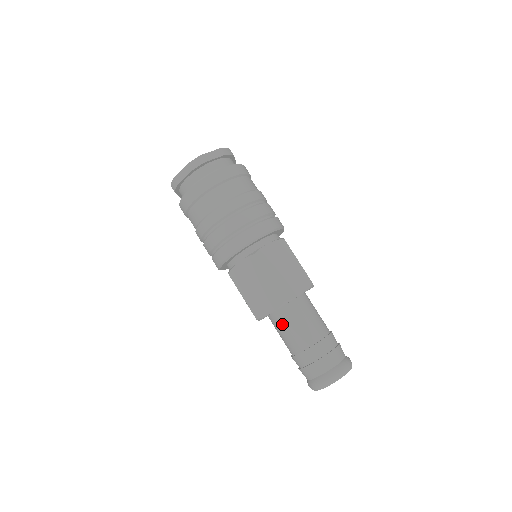
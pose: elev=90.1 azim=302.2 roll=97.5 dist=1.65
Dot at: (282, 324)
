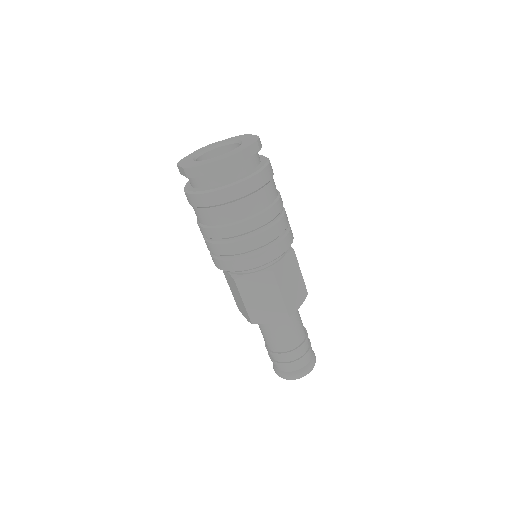
Dot at: (273, 328)
